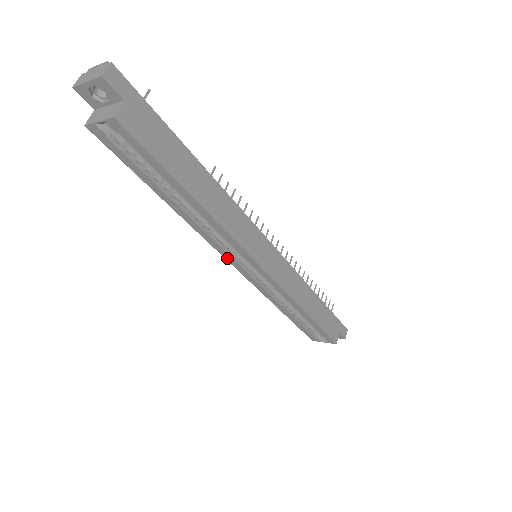
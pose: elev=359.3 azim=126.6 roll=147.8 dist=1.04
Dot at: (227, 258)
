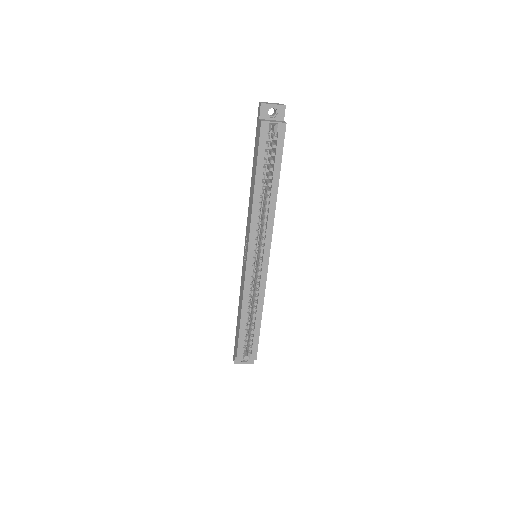
Dot at: (250, 246)
